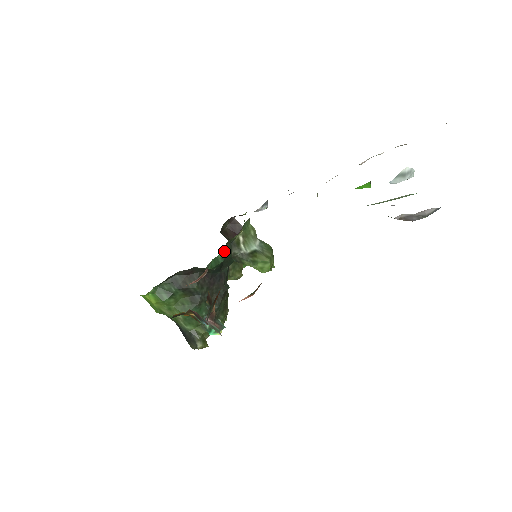
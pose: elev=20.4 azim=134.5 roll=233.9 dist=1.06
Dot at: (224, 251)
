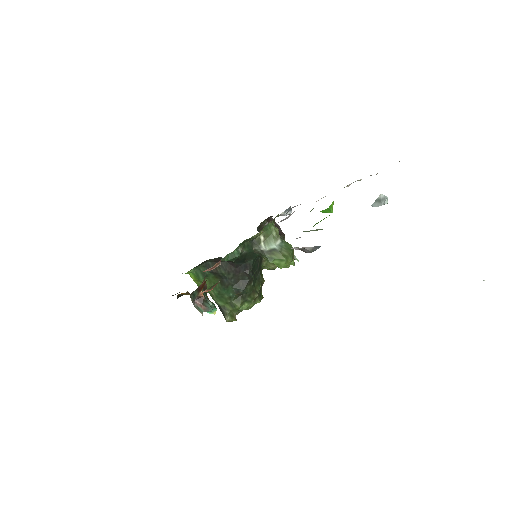
Dot at: (242, 247)
